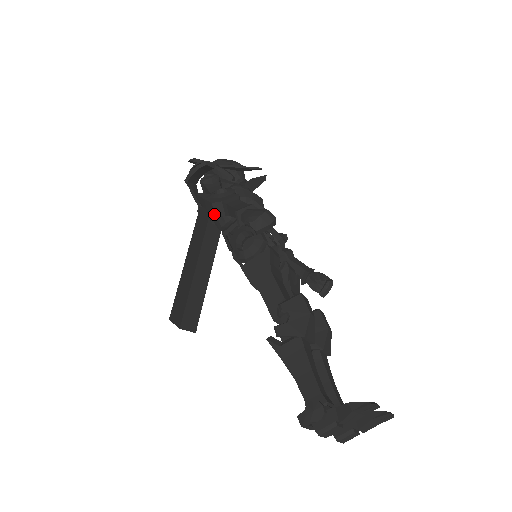
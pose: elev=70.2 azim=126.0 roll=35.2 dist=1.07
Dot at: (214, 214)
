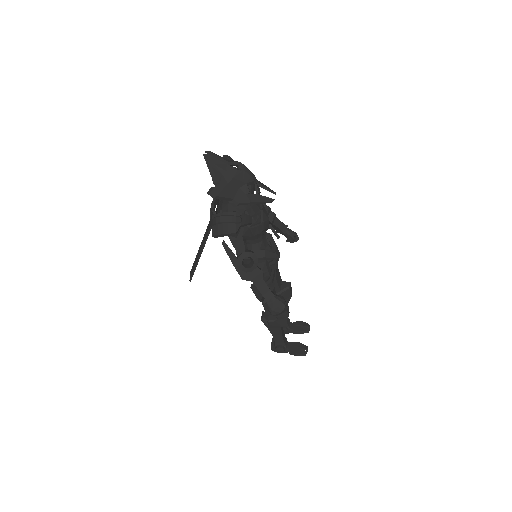
Dot at: occluded
